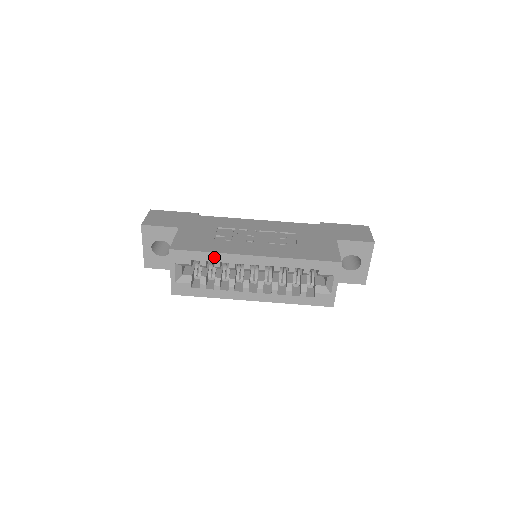
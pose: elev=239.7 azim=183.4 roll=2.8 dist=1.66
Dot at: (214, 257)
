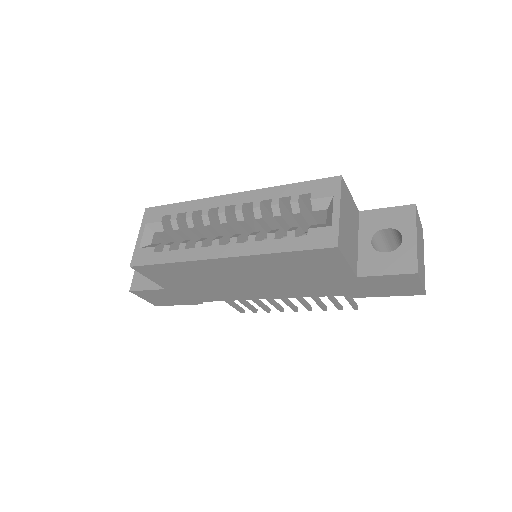
Dot at: (188, 207)
